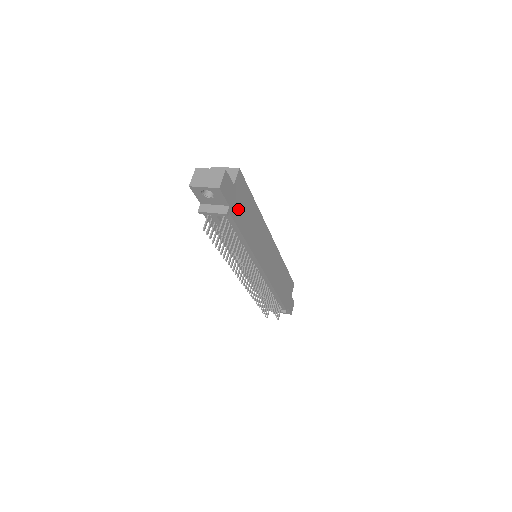
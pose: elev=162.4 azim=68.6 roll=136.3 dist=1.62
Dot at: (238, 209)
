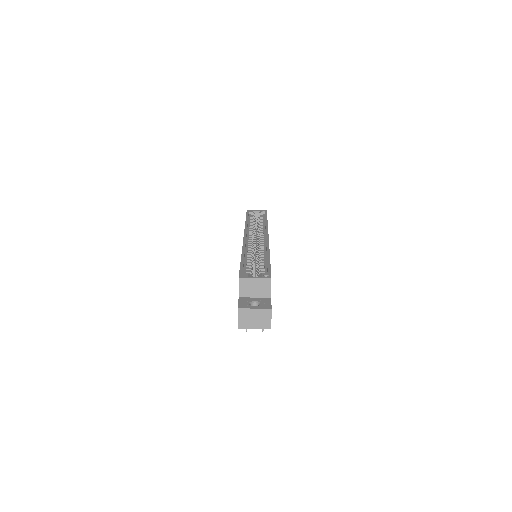
Dot at: occluded
